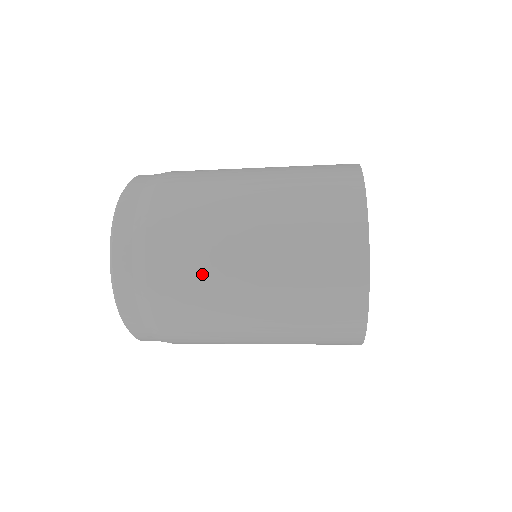
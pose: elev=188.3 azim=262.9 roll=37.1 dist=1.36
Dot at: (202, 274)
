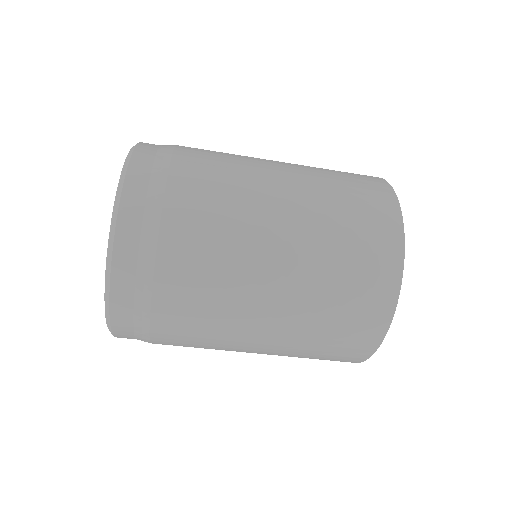
Dot at: (223, 277)
